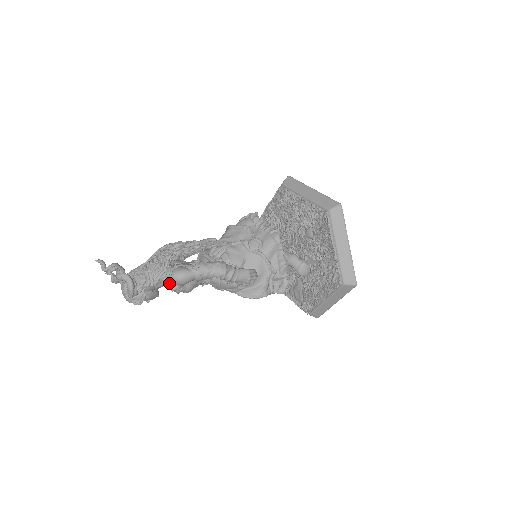
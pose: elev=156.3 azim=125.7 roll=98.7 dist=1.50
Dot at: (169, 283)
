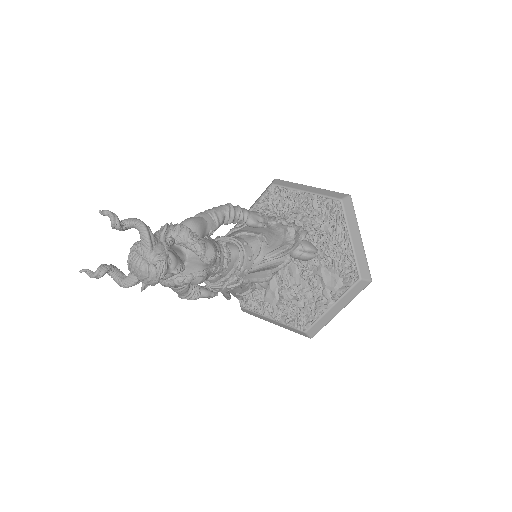
Dot at: (182, 229)
